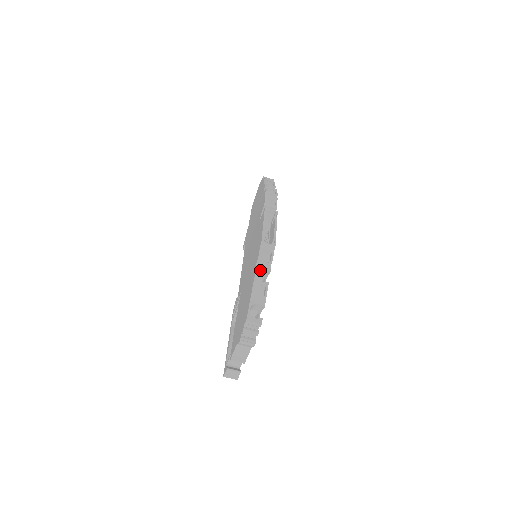
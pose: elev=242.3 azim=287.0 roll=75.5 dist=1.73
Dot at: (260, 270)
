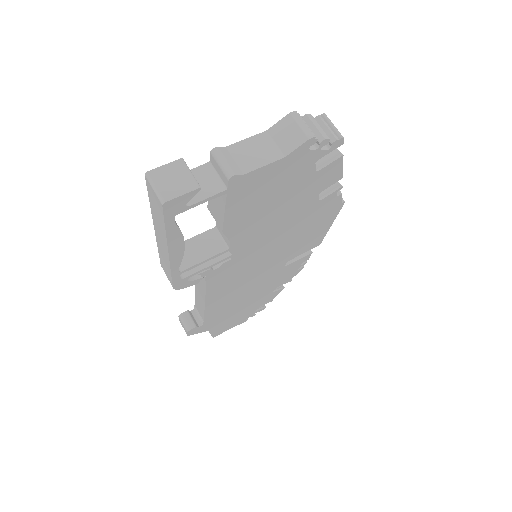
Dot at: occluded
